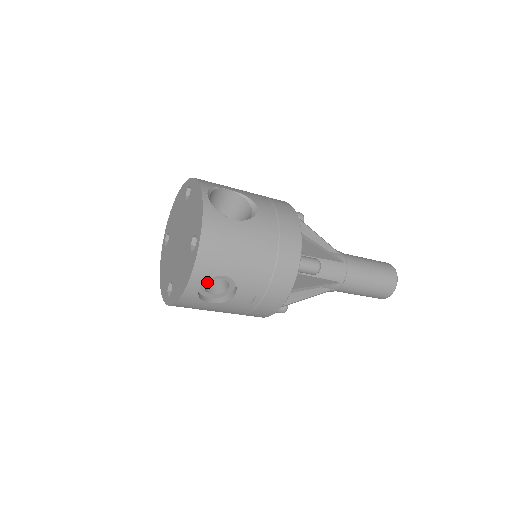
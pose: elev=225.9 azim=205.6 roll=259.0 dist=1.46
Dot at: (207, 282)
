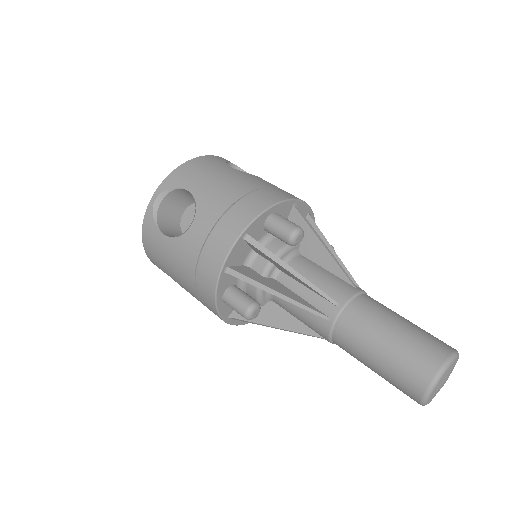
Dot at: occluded
